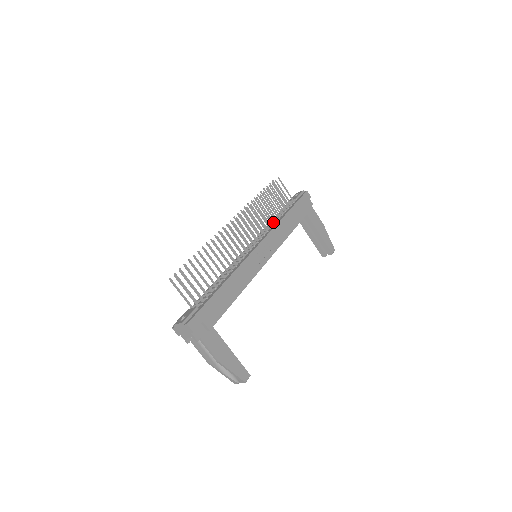
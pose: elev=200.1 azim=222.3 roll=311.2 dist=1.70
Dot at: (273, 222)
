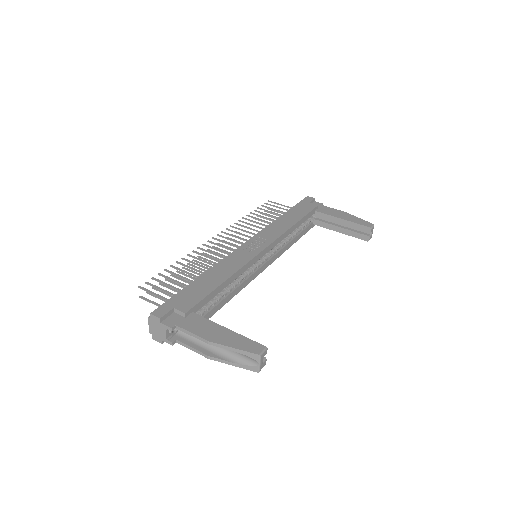
Dot at: occluded
